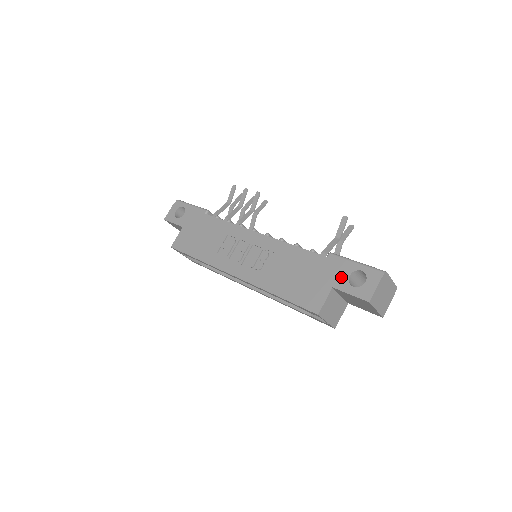
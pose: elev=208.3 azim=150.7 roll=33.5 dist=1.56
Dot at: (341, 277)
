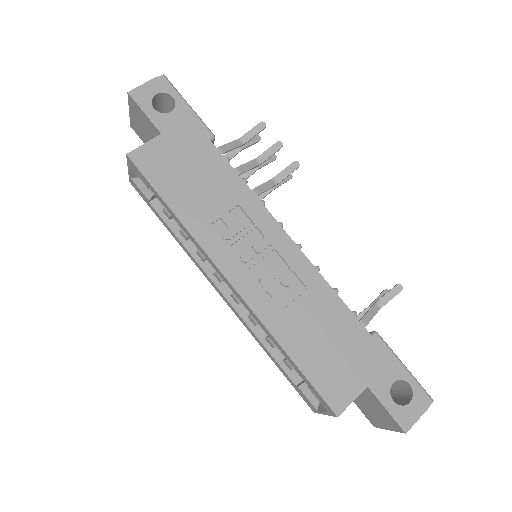
Dot at: (383, 378)
